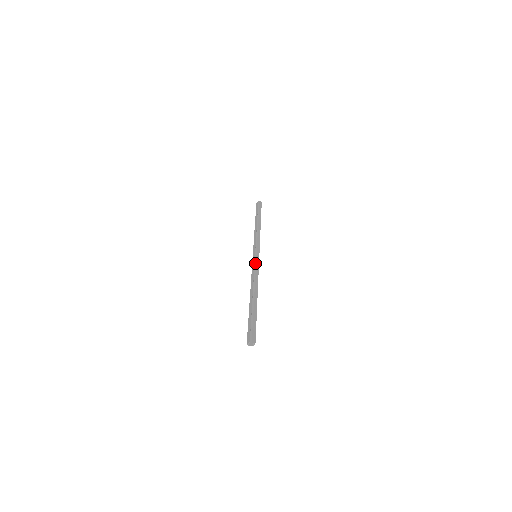
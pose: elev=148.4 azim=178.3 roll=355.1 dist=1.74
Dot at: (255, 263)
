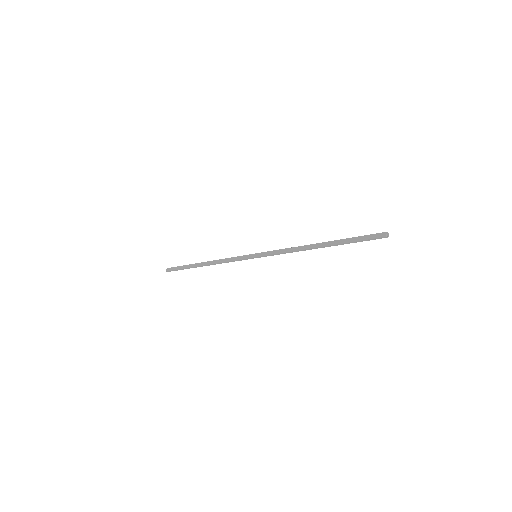
Dot at: (269, 252)
